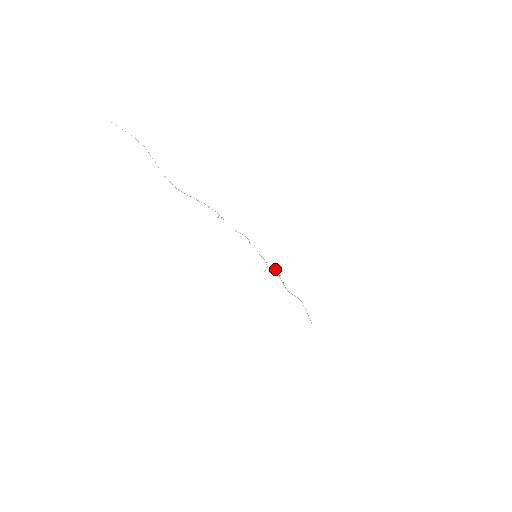
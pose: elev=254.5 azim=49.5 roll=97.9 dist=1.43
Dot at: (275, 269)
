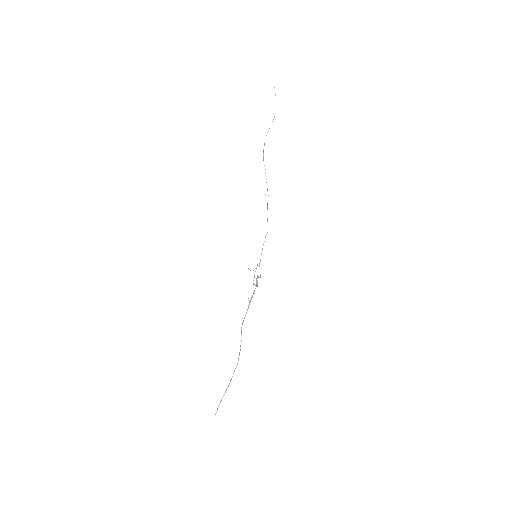
Dot at: (260, 276)
